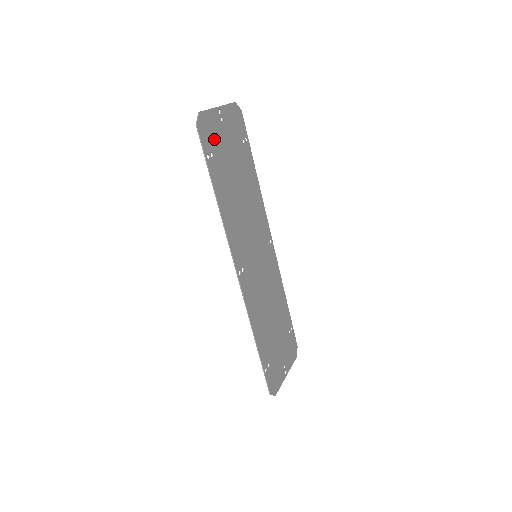
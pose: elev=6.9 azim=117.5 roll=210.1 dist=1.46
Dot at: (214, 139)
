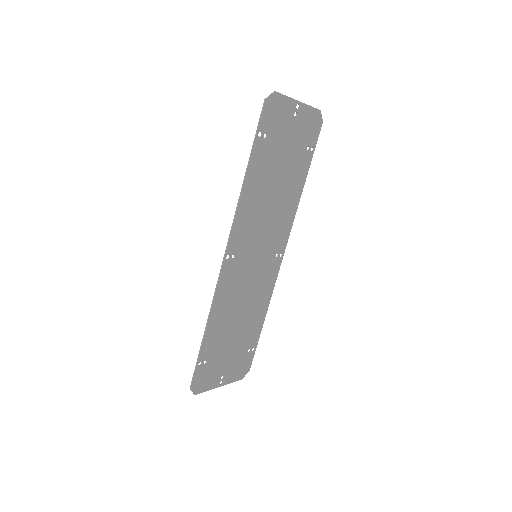
Dot at: (276, 125)
